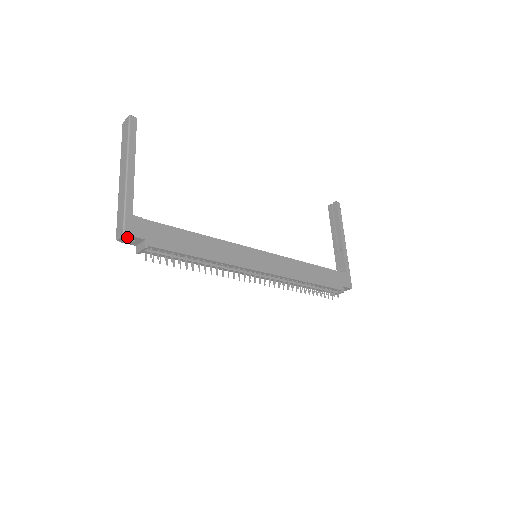
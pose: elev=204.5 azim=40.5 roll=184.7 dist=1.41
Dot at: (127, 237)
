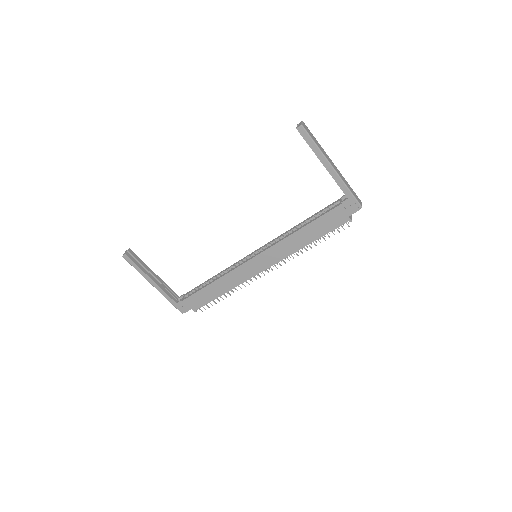
Dot at: (185, 311)
